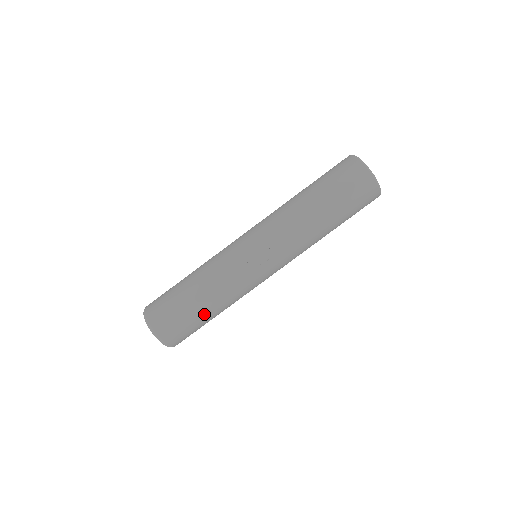
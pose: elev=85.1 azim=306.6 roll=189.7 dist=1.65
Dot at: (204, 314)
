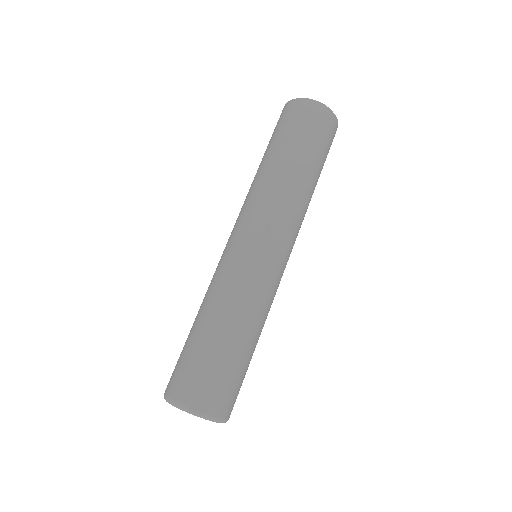
Dot at: (237, 348)
